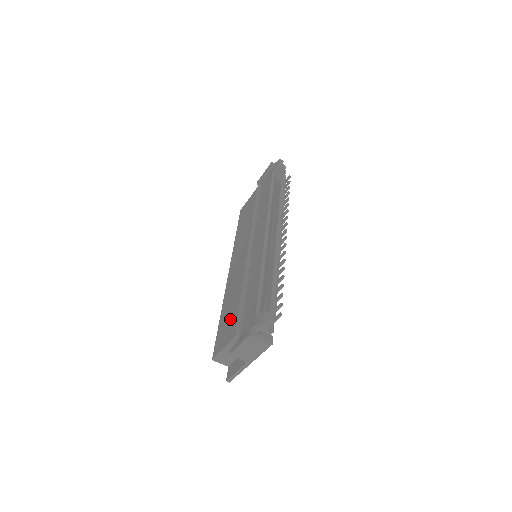
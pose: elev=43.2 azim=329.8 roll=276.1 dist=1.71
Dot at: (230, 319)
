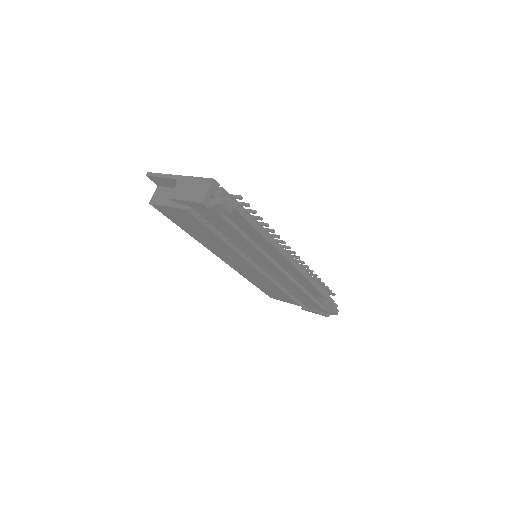
Dot at: (279, 295)
